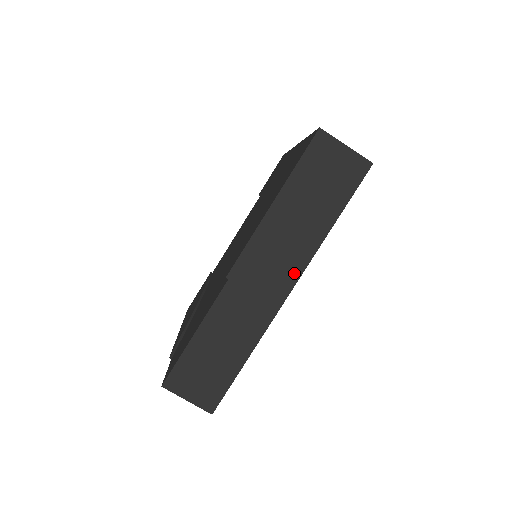
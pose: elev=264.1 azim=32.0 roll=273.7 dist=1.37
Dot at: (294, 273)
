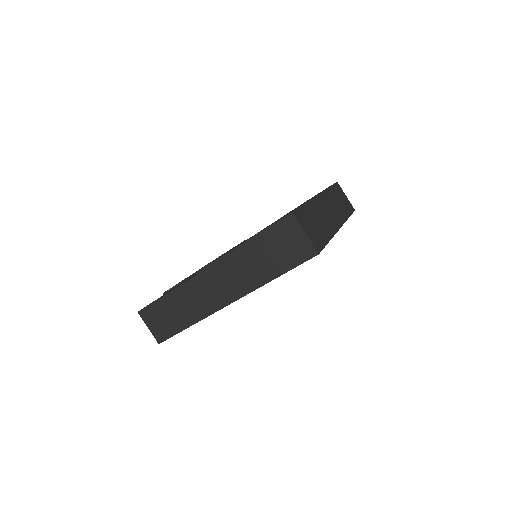
Dot at: (237, 294)
